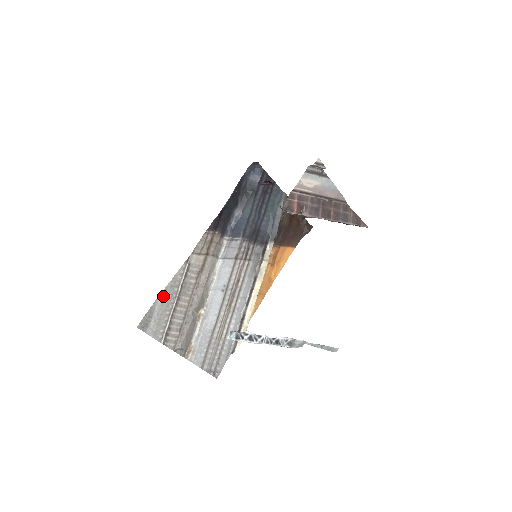
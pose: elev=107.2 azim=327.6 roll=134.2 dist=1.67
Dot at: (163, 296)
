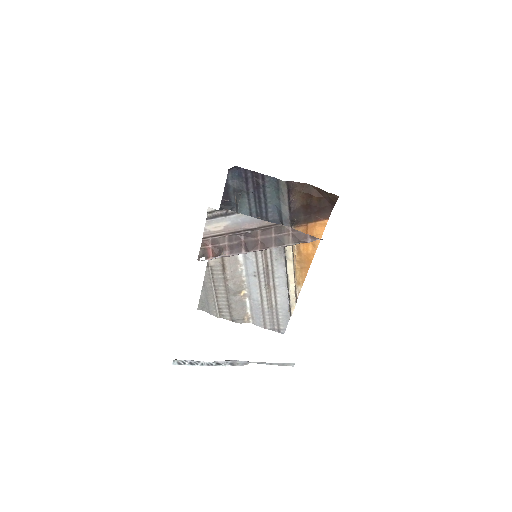
Dot at: (204, 289)
